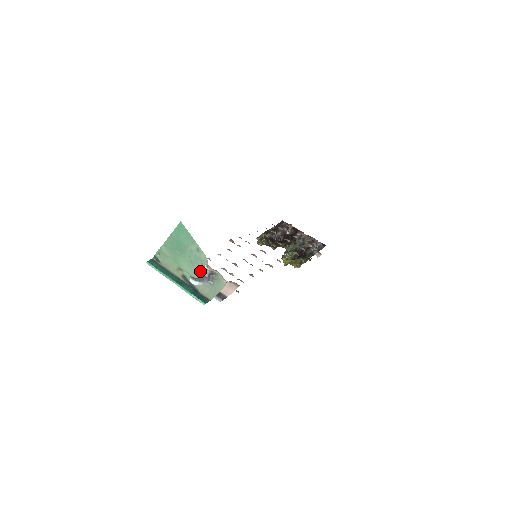
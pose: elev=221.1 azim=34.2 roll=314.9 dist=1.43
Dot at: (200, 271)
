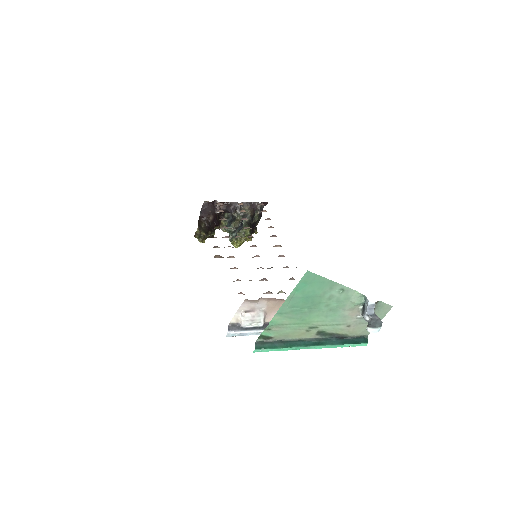
Dot at: (348, 313)
